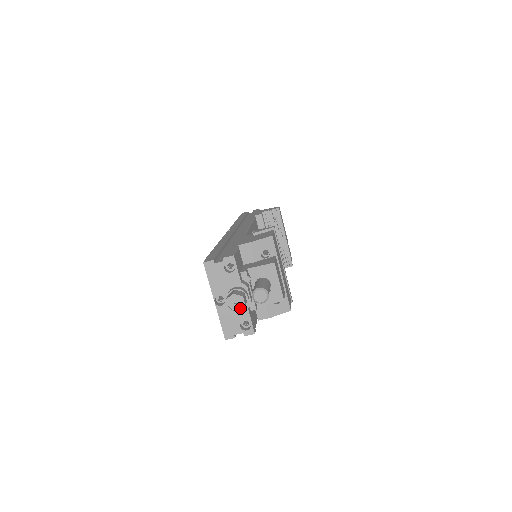
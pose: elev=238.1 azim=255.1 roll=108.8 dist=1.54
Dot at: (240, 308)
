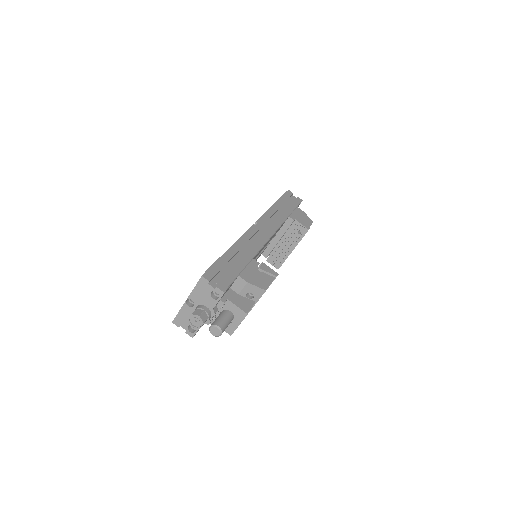
Dot at: (196, 326)
